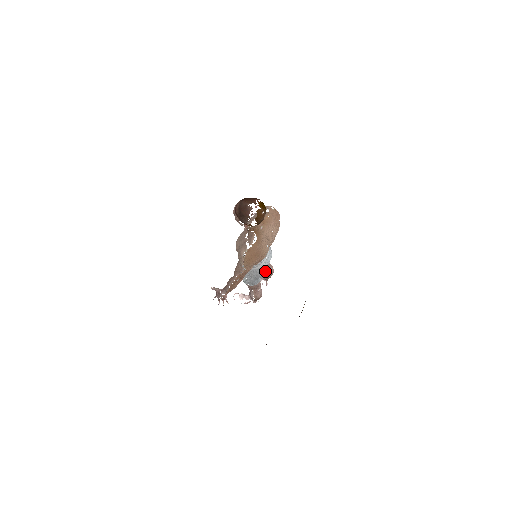
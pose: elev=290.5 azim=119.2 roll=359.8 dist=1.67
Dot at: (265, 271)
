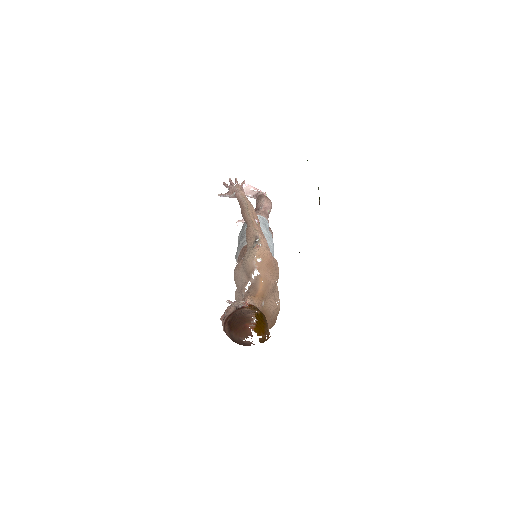
Dot at: occluded
